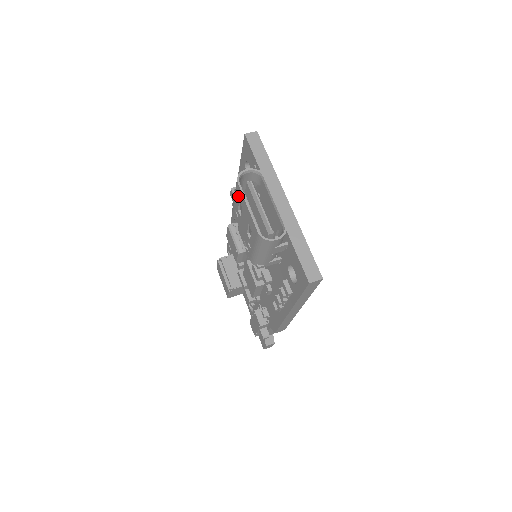
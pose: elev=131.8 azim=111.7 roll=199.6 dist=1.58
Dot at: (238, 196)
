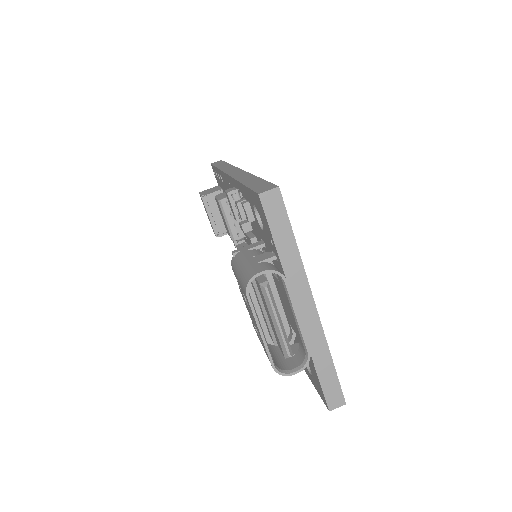
Dot at: (245, 297)
